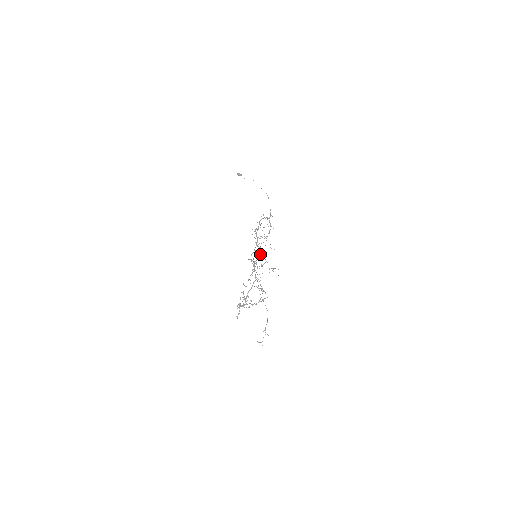
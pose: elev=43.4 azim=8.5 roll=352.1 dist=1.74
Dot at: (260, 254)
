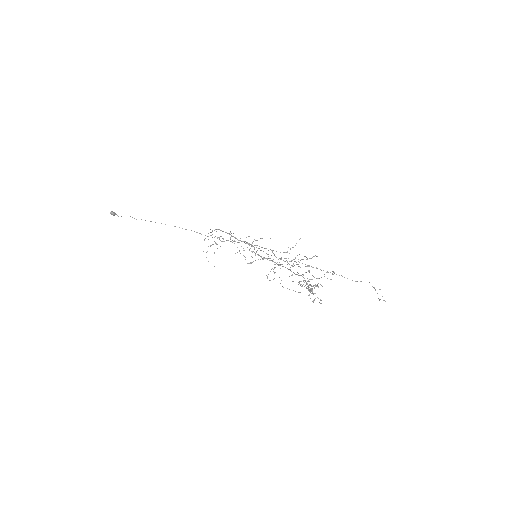
Dot at: occluded
